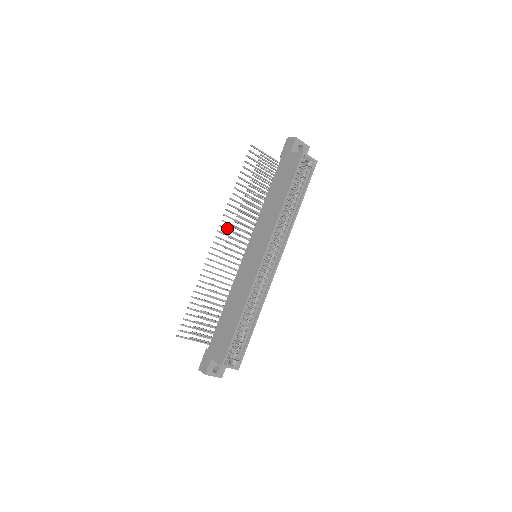
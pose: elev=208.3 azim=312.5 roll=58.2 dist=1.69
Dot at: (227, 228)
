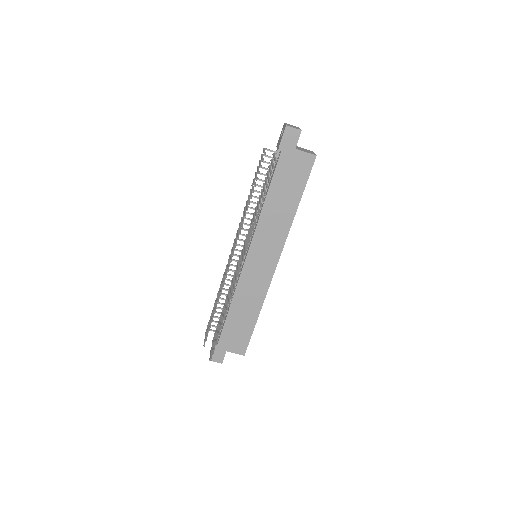
Dot at: occluded
